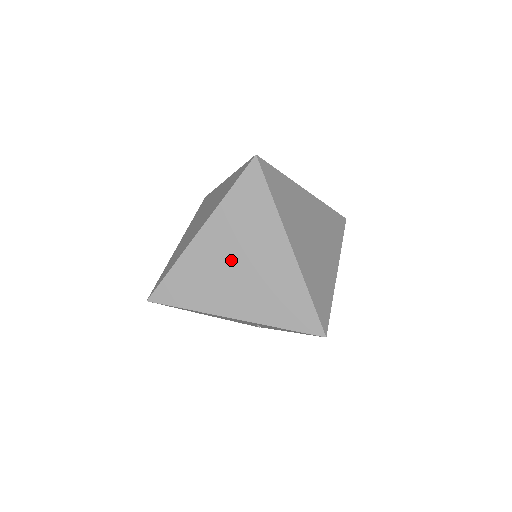
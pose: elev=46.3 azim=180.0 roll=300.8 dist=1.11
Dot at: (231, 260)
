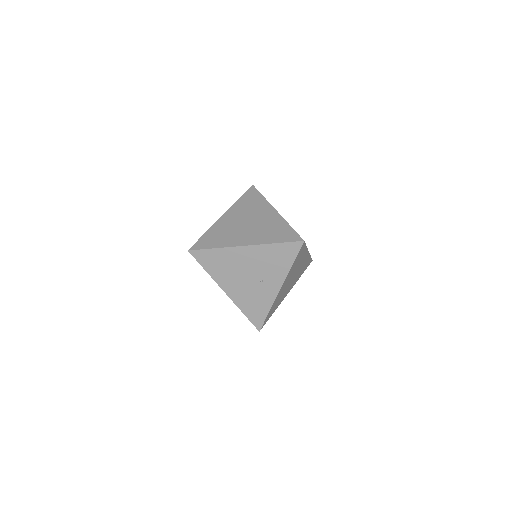
Dot at: (242, 222)
